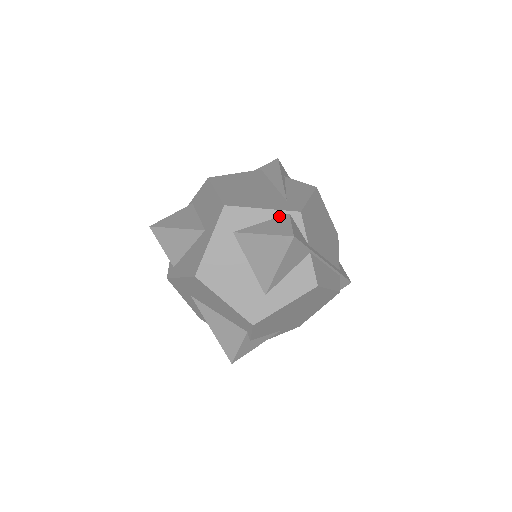
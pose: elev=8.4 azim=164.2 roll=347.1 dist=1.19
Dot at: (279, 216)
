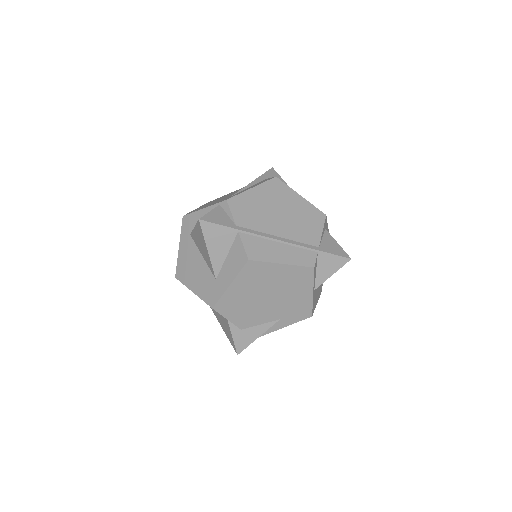
Dot at: occluded
